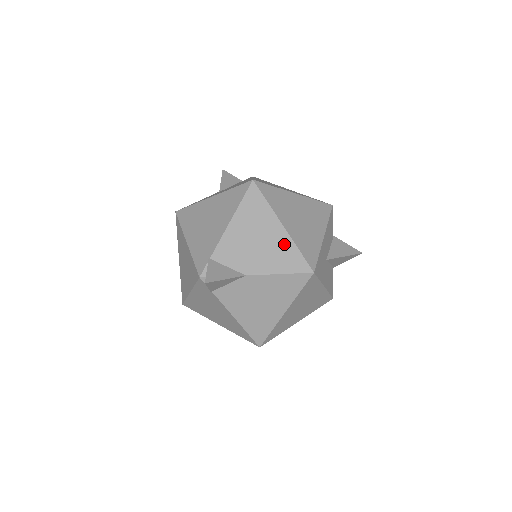
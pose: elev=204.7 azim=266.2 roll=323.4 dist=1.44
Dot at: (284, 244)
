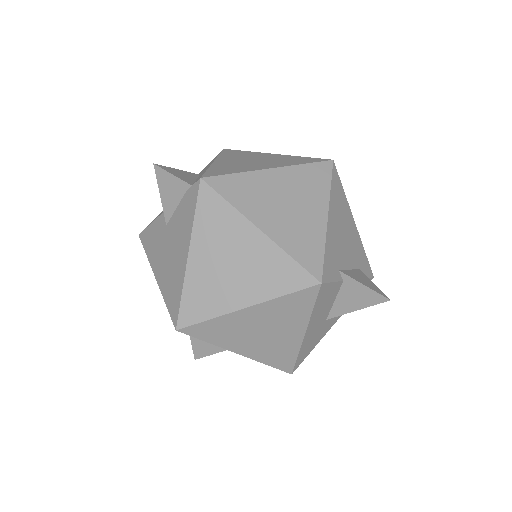
Dot at: occluded
